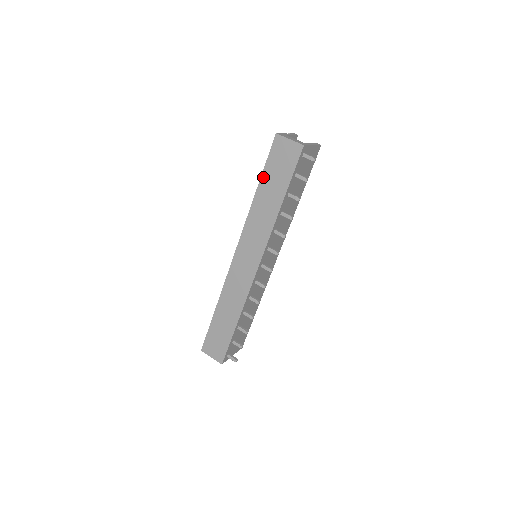
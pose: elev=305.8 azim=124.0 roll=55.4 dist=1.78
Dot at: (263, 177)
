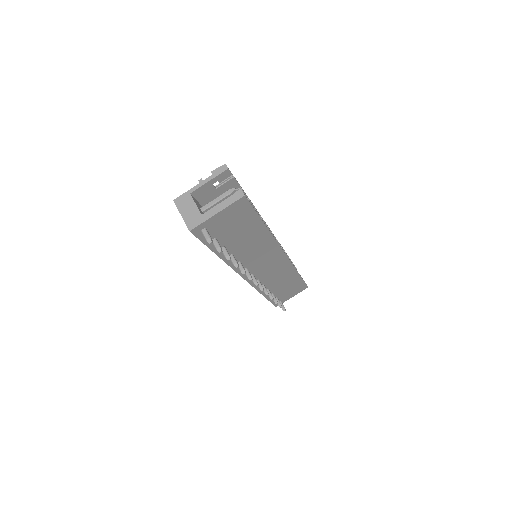
Dot at: occluded
